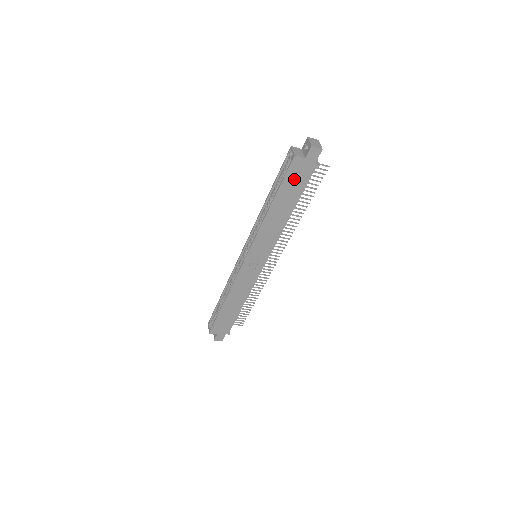
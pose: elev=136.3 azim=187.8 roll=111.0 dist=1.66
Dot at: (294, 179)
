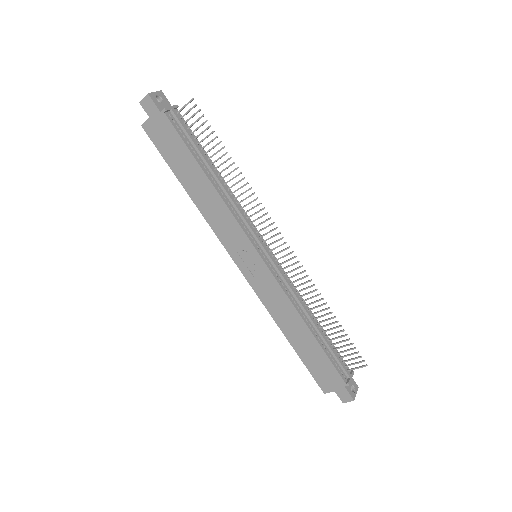
Dot at: (167, 145)
